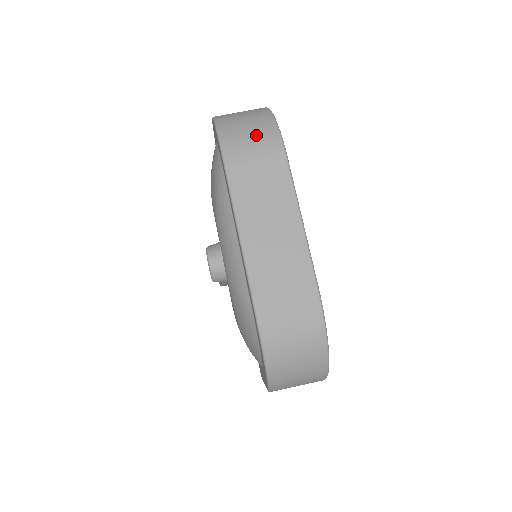
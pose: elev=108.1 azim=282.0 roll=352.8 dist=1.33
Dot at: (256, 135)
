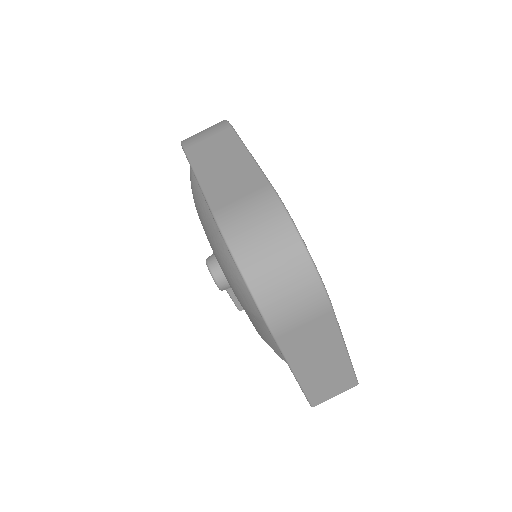
Dot at: (208, 128)
